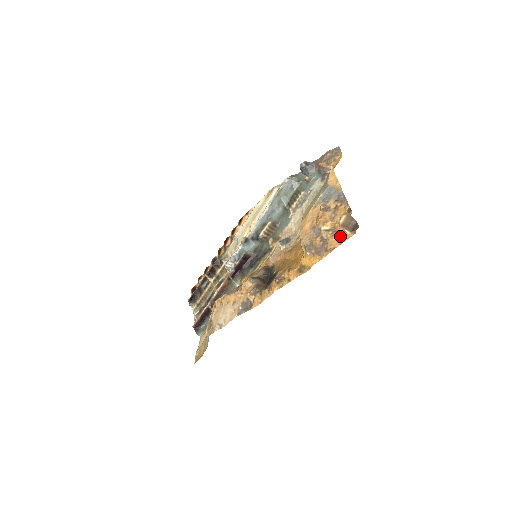
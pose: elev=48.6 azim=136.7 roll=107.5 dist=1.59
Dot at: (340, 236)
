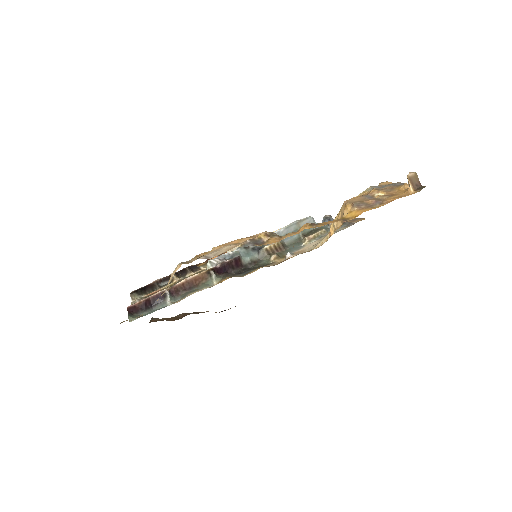
Dot at: (400, 195)
